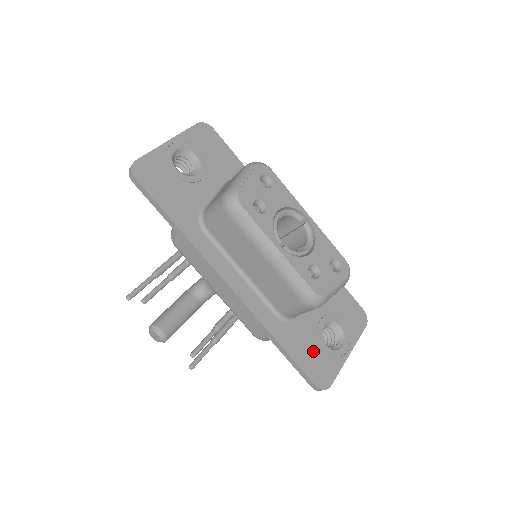
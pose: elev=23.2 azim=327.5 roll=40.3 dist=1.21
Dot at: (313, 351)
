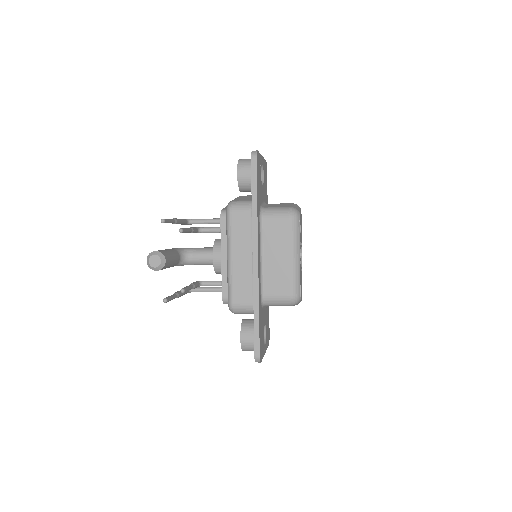
Dot at: (262, 334)
